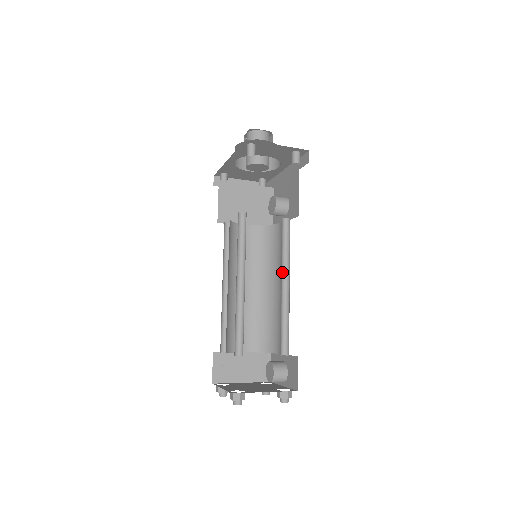
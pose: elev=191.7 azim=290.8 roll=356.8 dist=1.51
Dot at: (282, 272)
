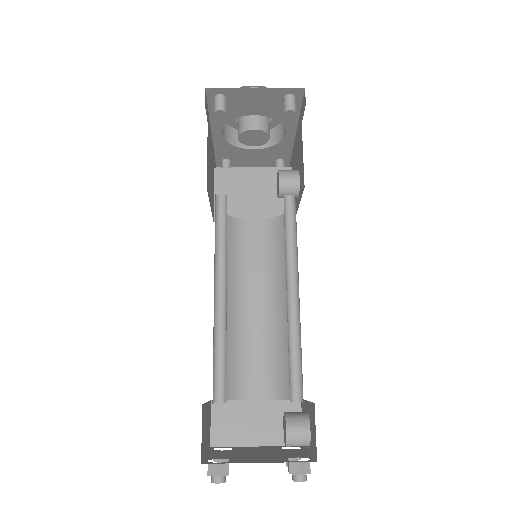
Dot at: (288, 273)
